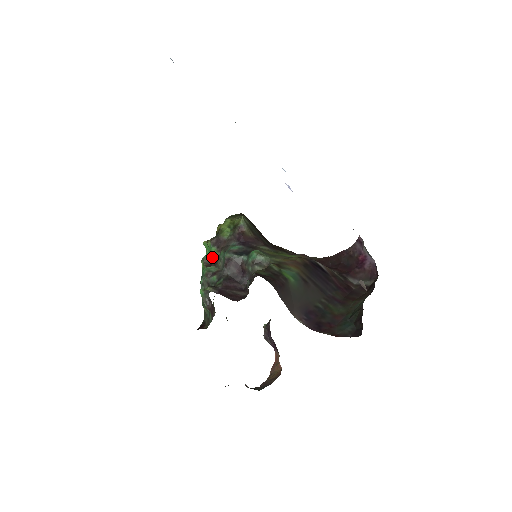
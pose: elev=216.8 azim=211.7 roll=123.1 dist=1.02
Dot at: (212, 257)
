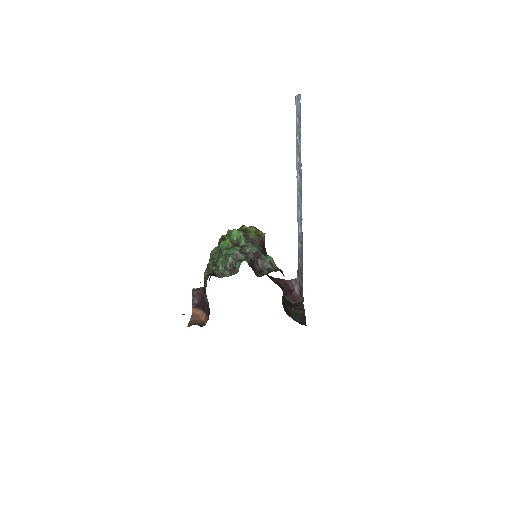
Dot at: (235, 240)
